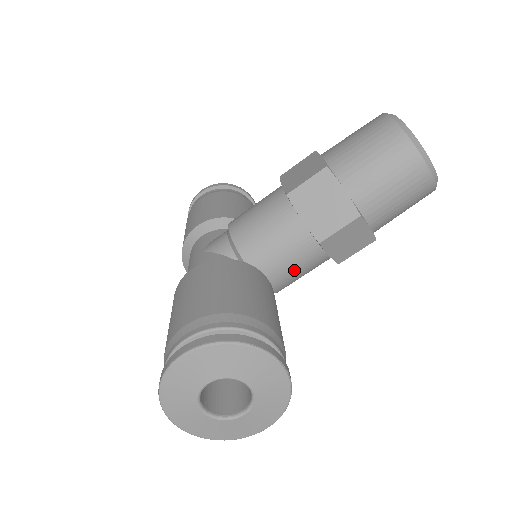
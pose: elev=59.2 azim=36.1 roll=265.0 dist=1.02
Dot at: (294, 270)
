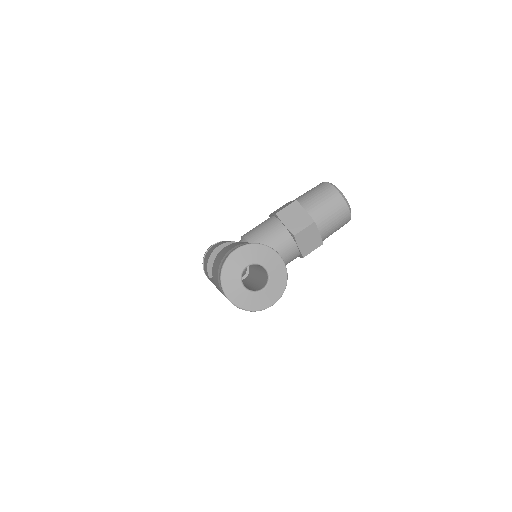
Dot at: (280, 255)
